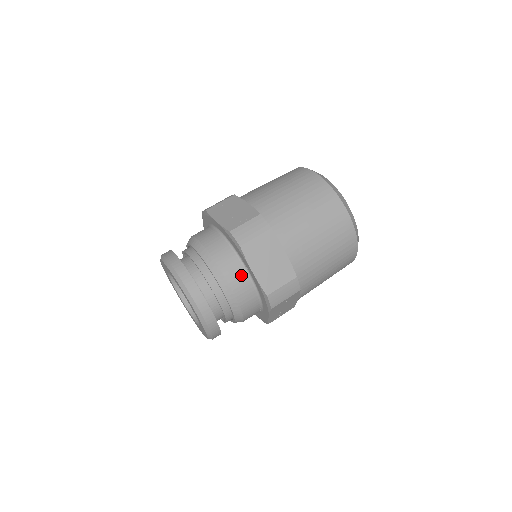
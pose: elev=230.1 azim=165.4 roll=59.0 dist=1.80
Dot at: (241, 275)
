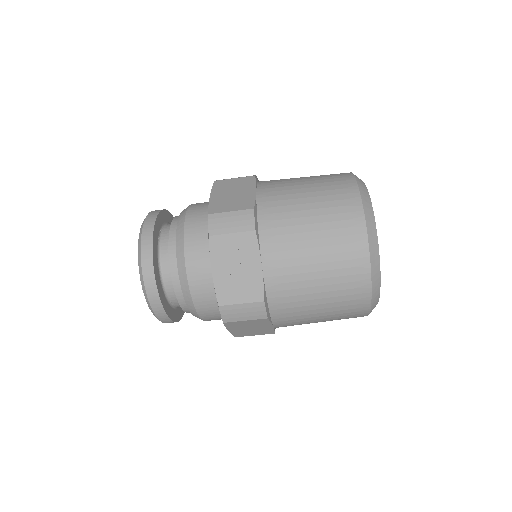
Dot at: (218, 317)
